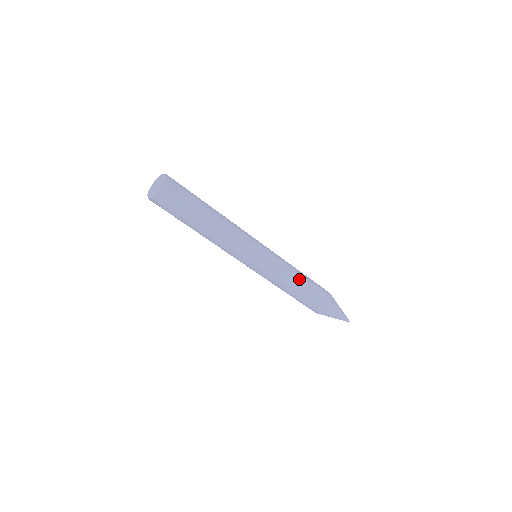
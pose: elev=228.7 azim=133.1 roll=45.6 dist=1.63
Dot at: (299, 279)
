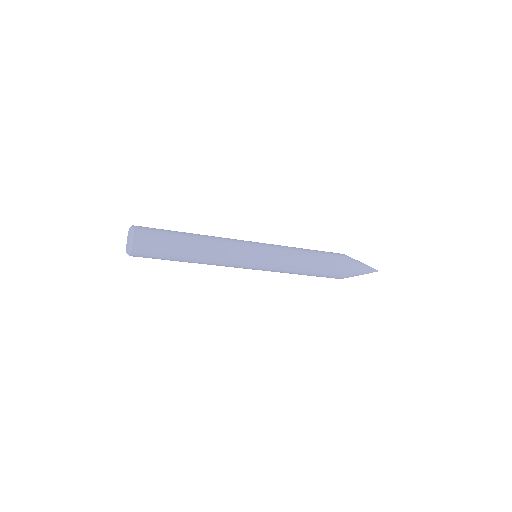
Dot at: (307, 255)
